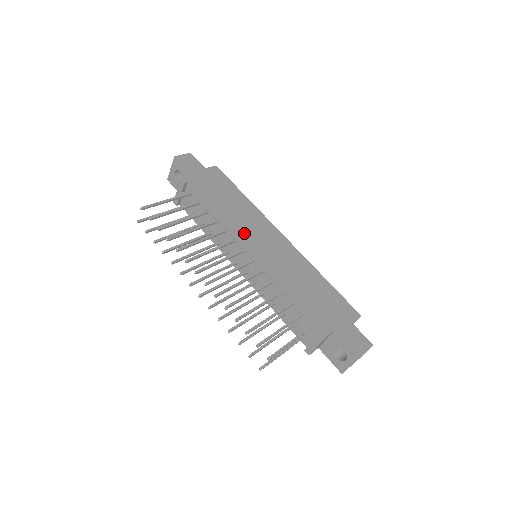
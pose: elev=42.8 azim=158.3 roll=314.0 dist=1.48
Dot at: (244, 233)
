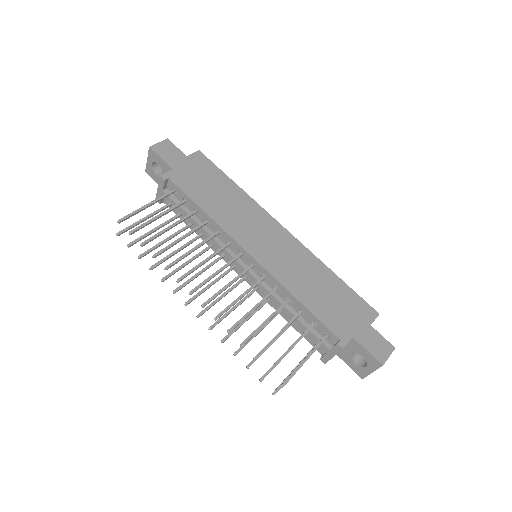
Dot at: (240, 233)
